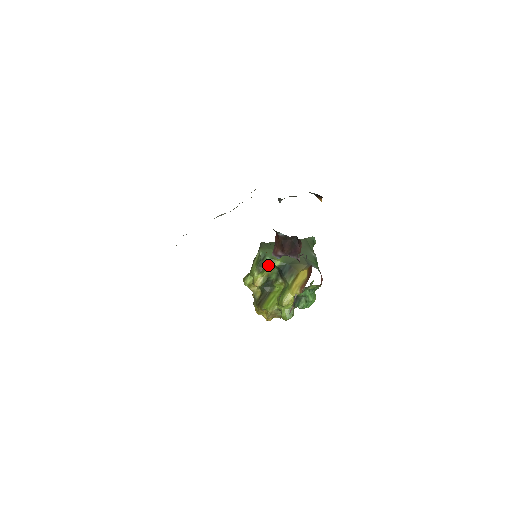
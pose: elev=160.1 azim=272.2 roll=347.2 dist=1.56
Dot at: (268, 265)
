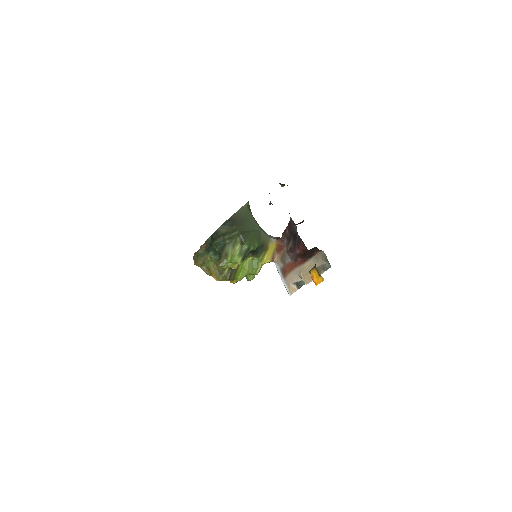
Dot at: (248, 252)
